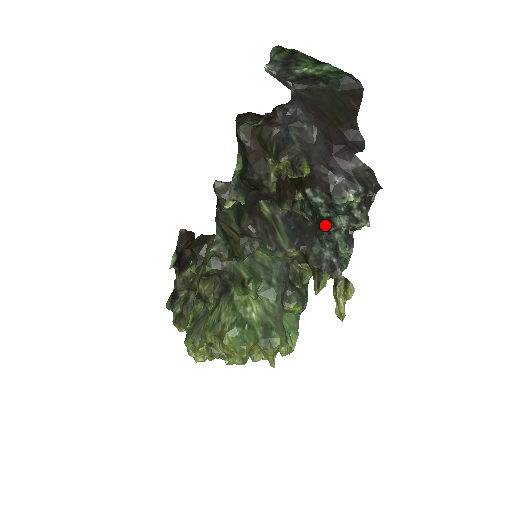
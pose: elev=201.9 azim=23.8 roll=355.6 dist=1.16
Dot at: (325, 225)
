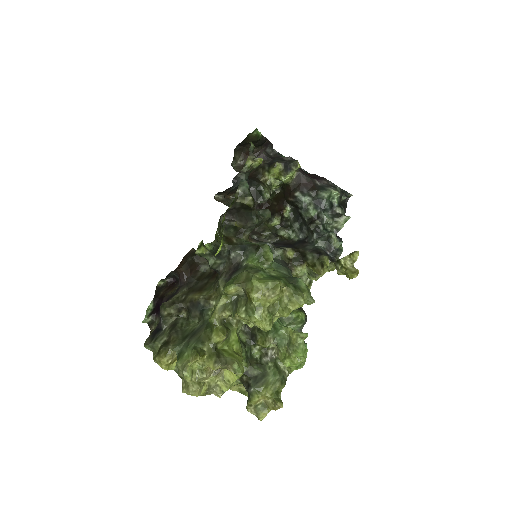
Dot at: (315, 222)
